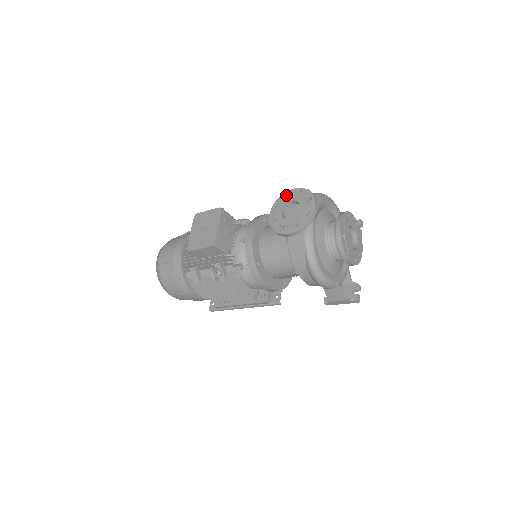
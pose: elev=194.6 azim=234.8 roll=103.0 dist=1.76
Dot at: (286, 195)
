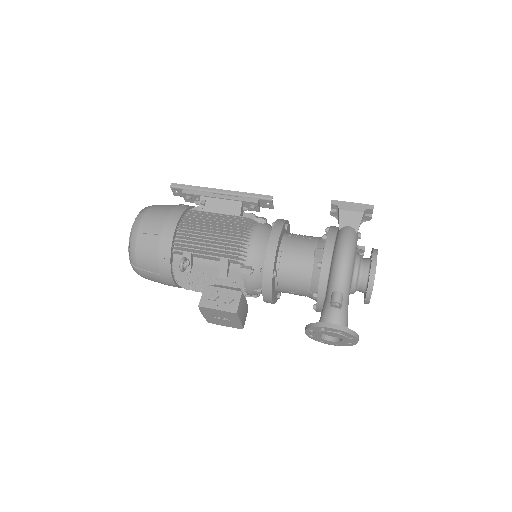
Dot at: (322, 327)
